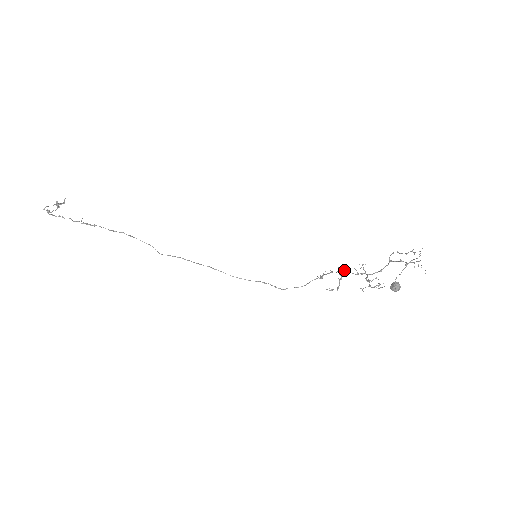
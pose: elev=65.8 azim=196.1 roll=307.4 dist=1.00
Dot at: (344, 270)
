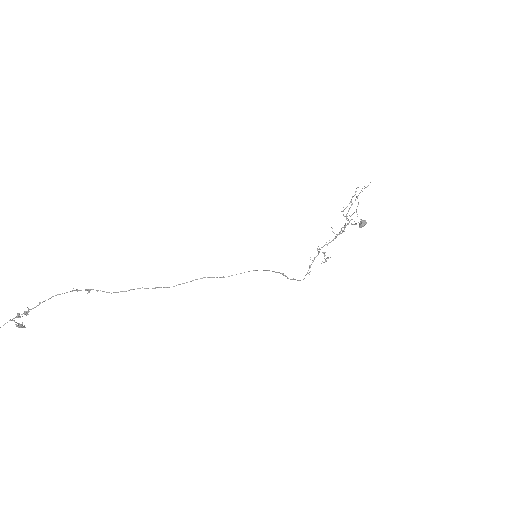
Dot at: occluded
